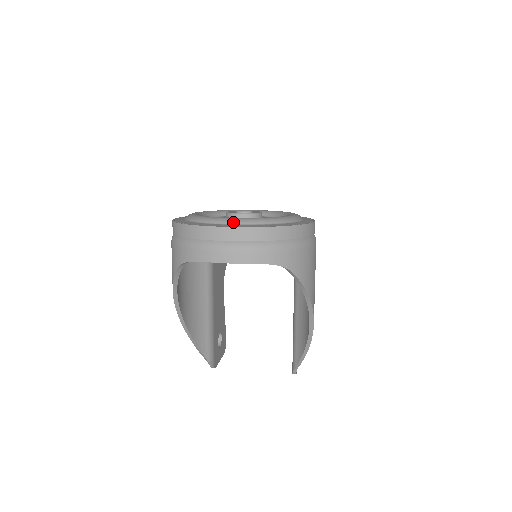
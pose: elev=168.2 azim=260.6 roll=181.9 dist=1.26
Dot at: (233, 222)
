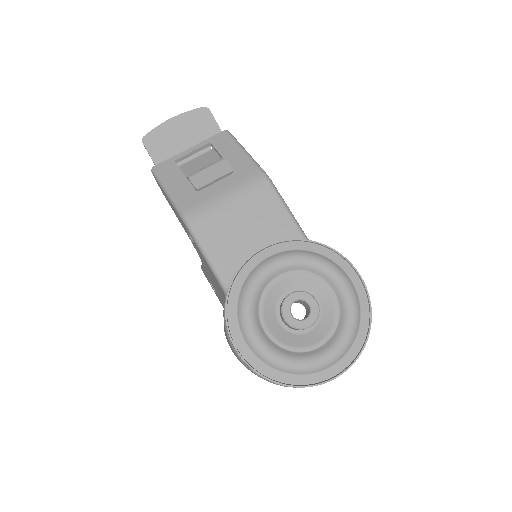
Dot at: (333, 363)
